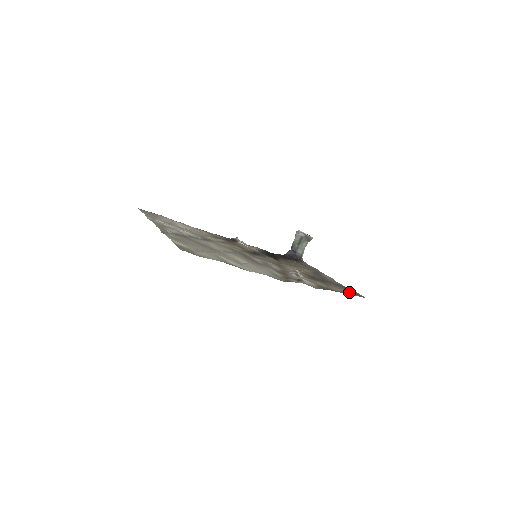
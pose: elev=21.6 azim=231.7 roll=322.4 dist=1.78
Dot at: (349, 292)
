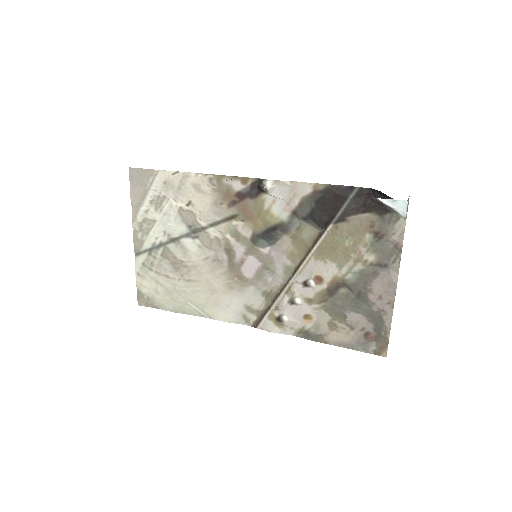
Dot at: (363, 341)
